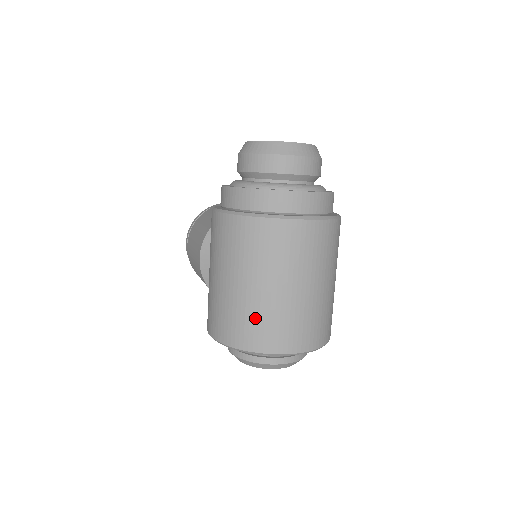
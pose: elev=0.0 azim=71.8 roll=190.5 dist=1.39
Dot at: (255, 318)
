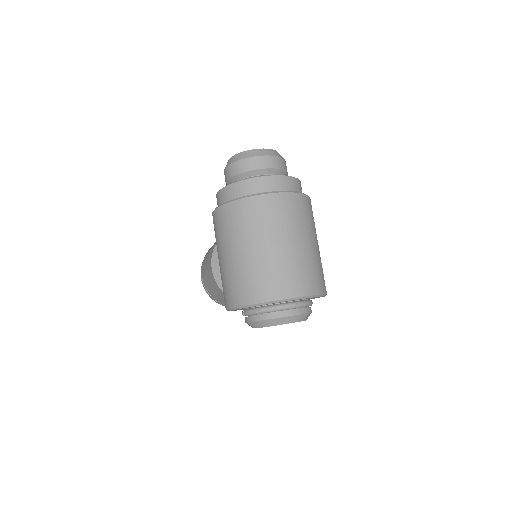
Dot at: (258, 274)
